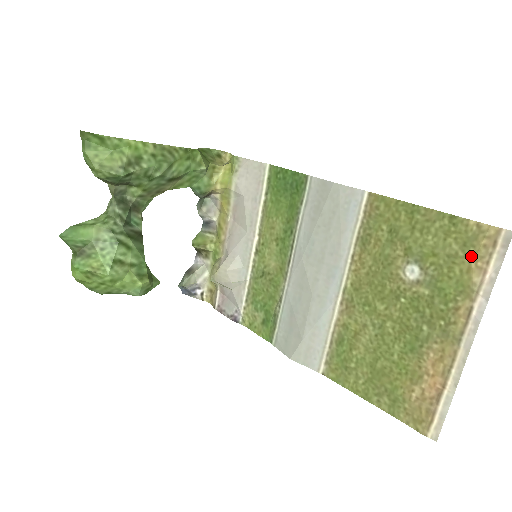
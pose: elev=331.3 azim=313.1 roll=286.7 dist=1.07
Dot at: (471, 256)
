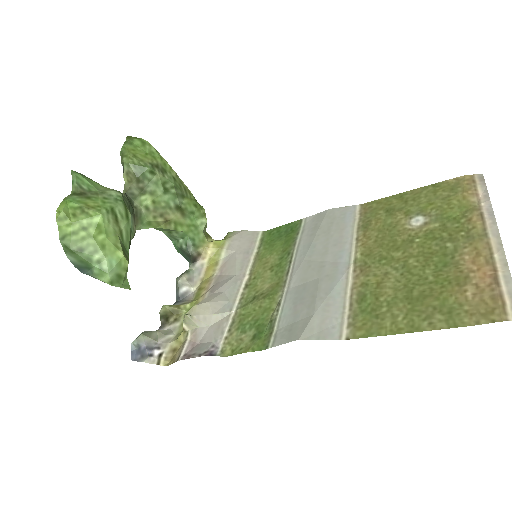
Dot at: (461, 191)
